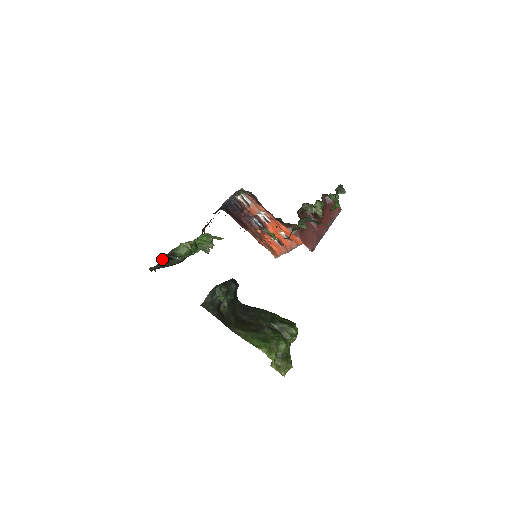
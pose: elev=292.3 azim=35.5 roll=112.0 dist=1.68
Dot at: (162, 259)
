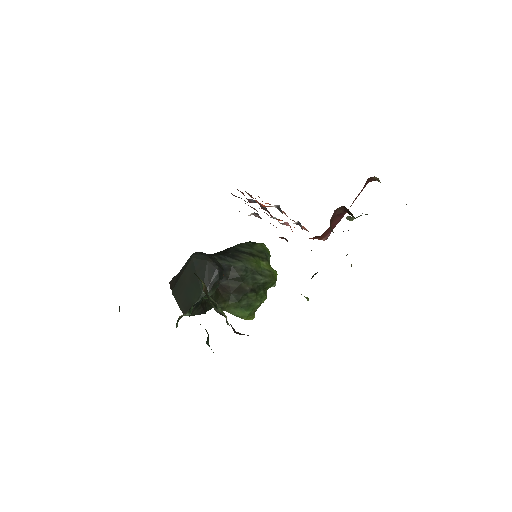
Dot at: occluded
